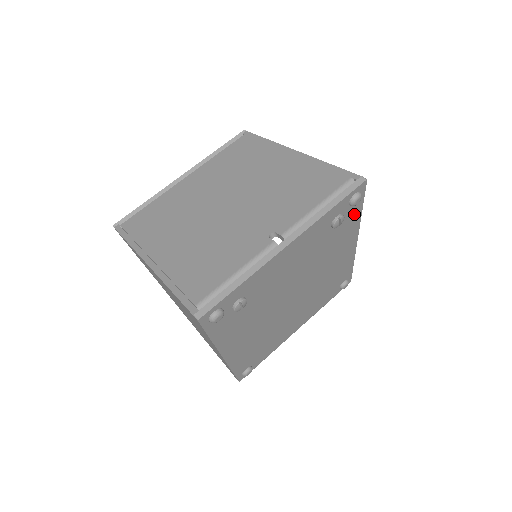
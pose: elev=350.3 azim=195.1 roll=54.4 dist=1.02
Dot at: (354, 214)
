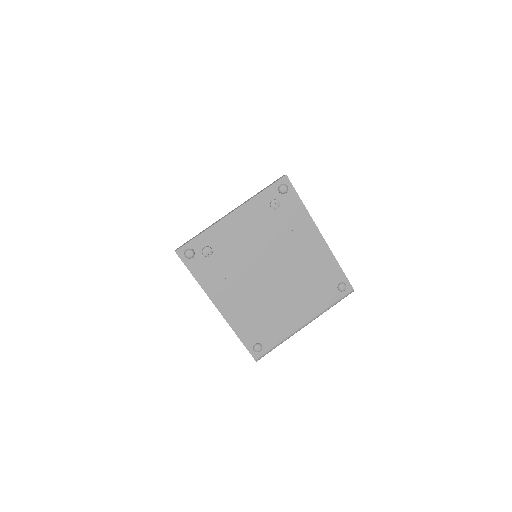
Dot at: (295, 204)
